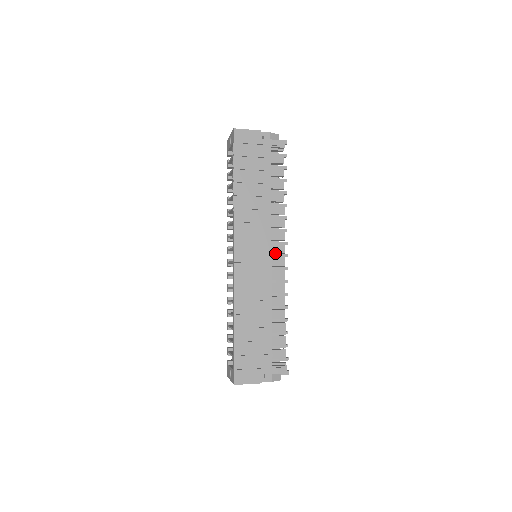
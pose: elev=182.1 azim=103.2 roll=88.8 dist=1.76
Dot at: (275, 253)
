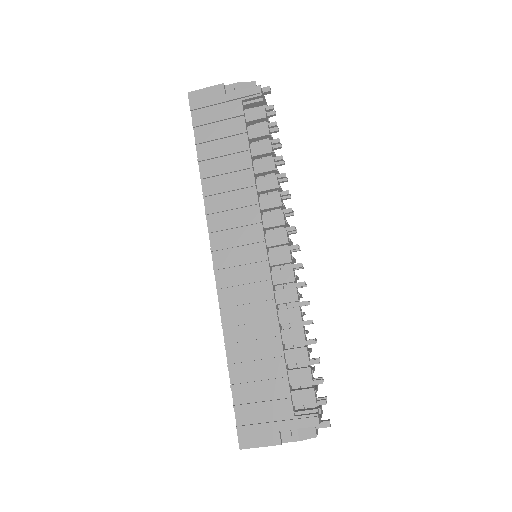
Dot at: (275, 246)
